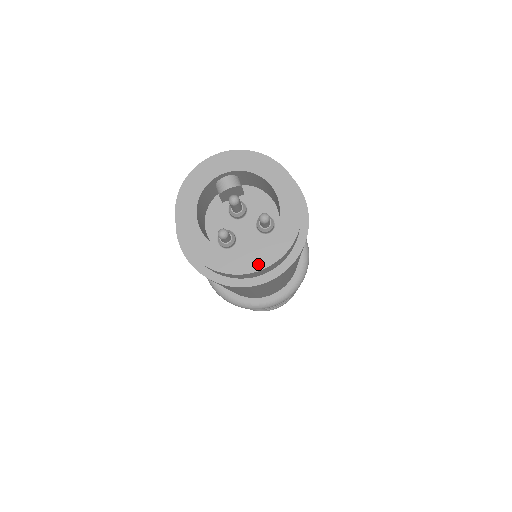
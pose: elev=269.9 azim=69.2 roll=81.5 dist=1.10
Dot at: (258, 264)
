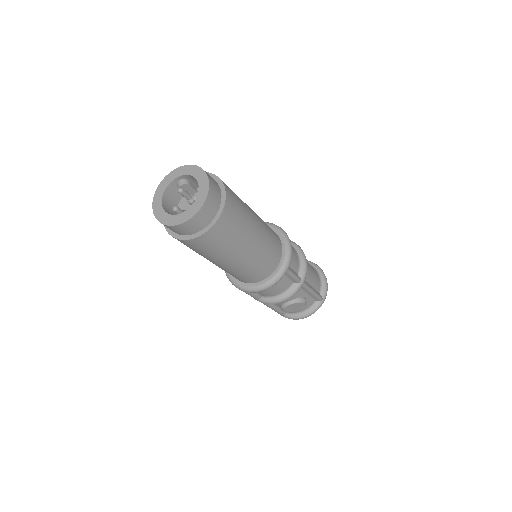
Dot at: (184, 219)
